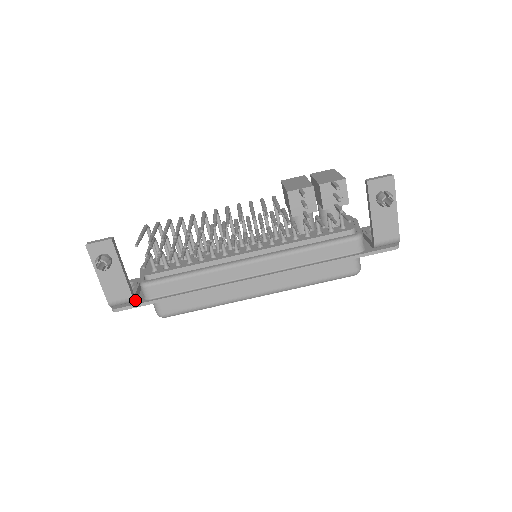
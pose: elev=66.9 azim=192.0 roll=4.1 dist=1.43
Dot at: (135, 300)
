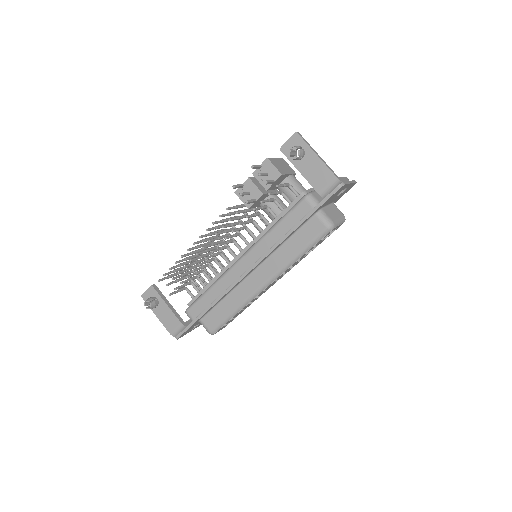
Dot at: (186, 325)
